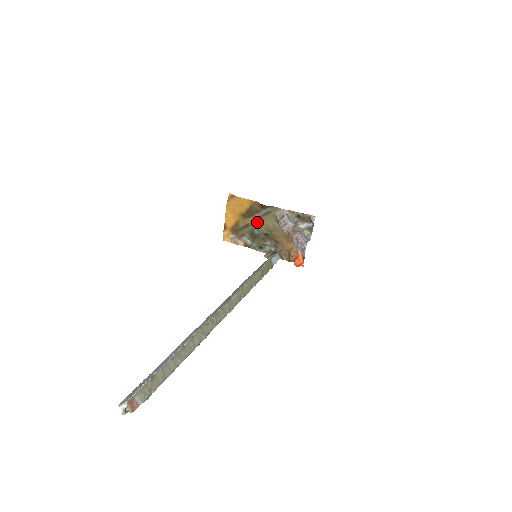
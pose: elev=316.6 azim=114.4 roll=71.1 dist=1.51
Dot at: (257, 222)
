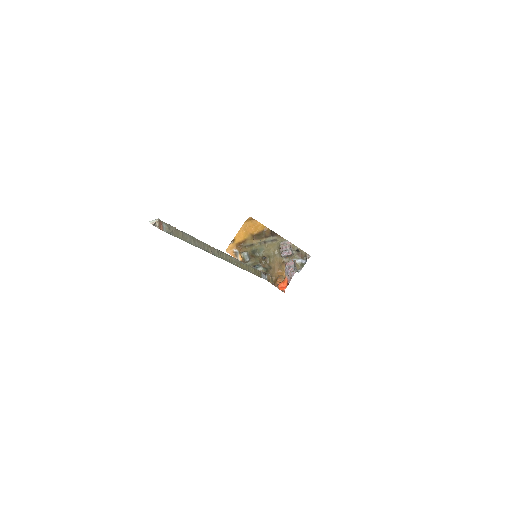
Dot at: (262, 245)
